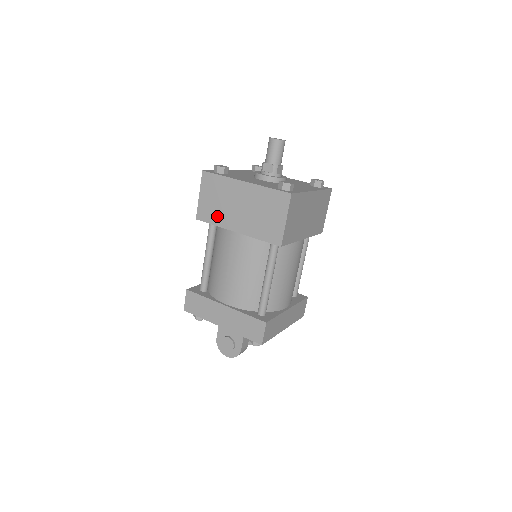
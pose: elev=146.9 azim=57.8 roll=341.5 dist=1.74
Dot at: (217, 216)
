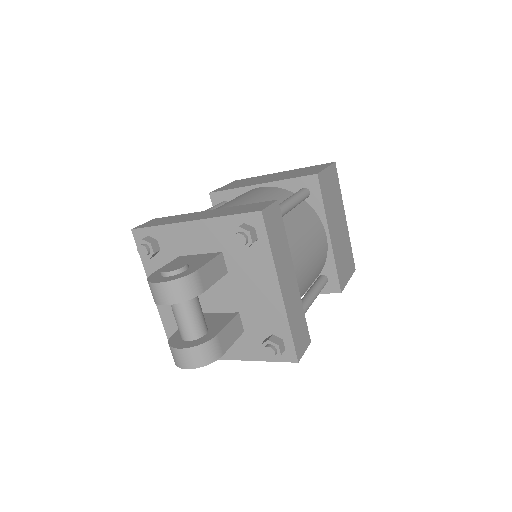
Dot at: (239, 186)
